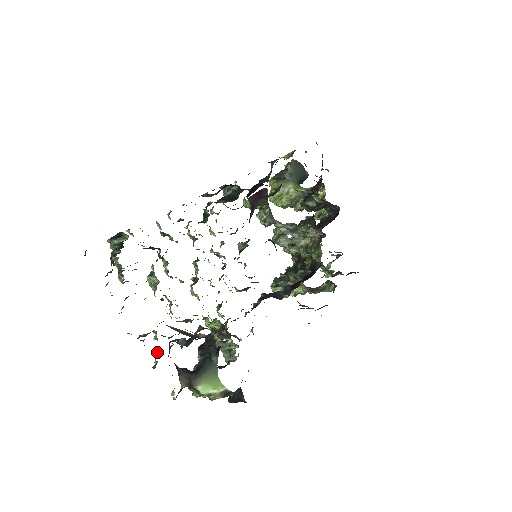
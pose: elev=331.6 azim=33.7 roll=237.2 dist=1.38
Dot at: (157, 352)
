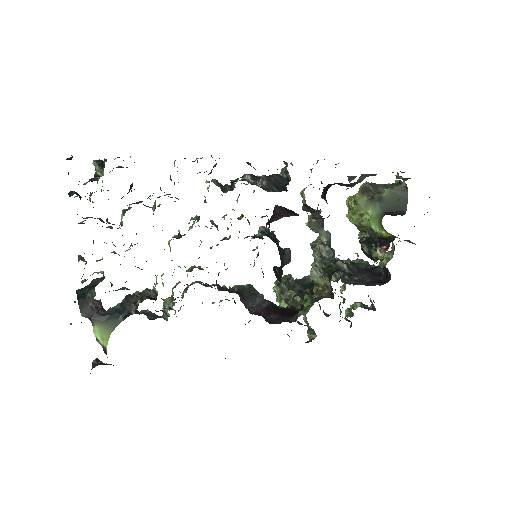
Dot at: (94, 272)
